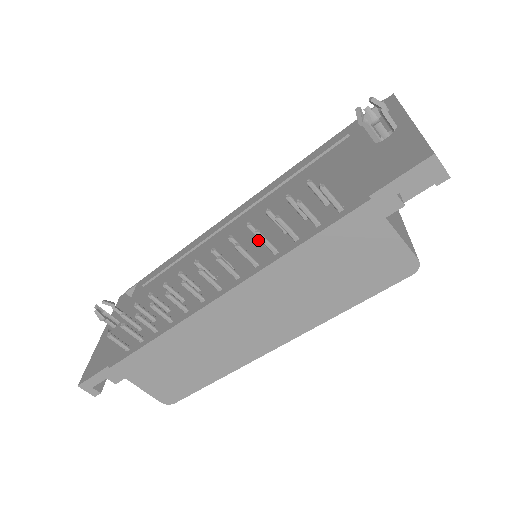
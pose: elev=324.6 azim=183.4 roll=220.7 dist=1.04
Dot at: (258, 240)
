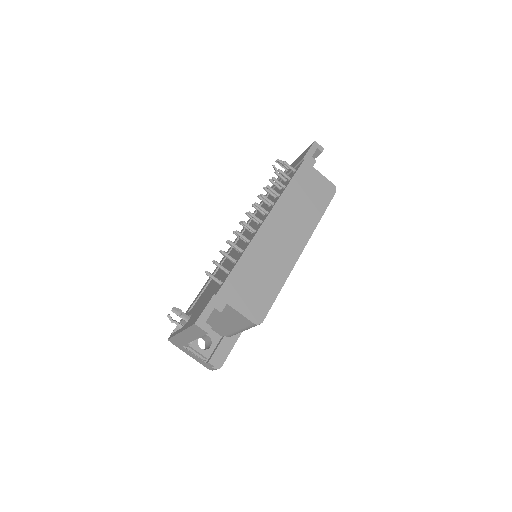
Dot at: occluded
